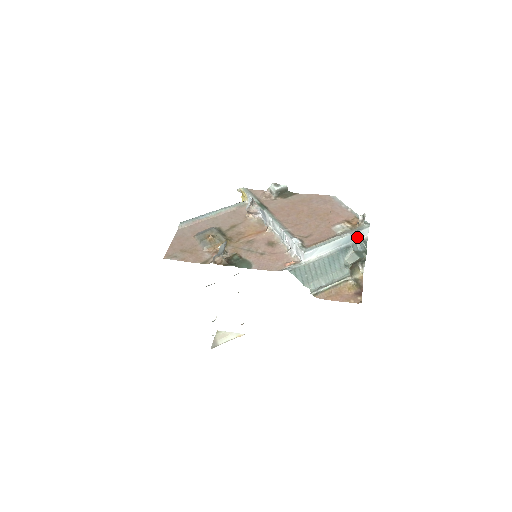
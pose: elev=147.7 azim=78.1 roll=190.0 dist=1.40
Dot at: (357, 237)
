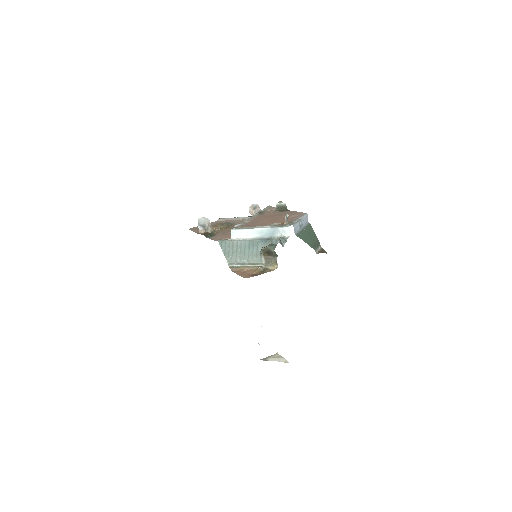
Dot at: (279, 234)
